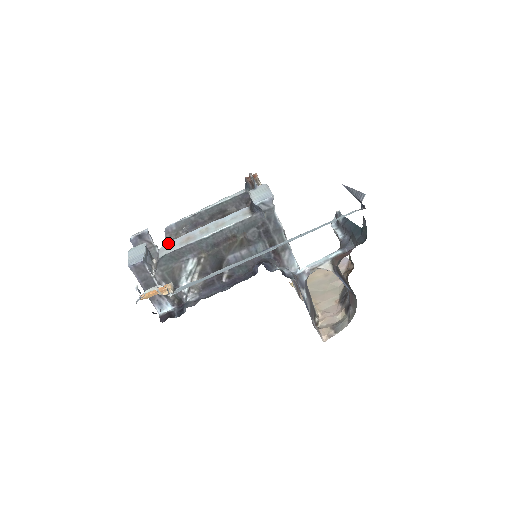
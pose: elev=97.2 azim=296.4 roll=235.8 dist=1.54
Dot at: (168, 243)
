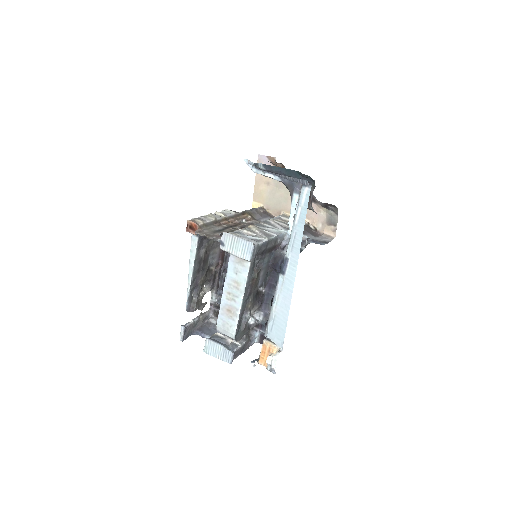
Dot at: (219, 324)
